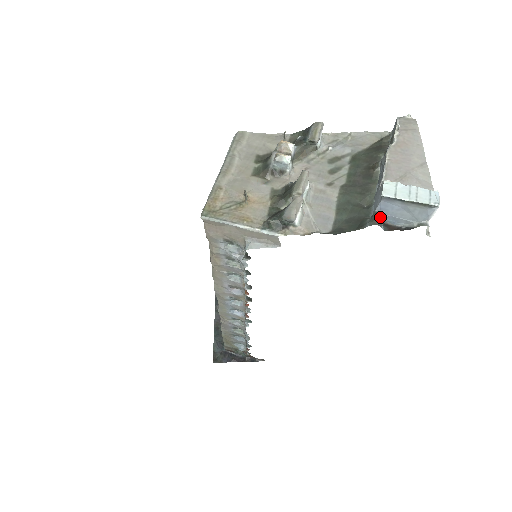
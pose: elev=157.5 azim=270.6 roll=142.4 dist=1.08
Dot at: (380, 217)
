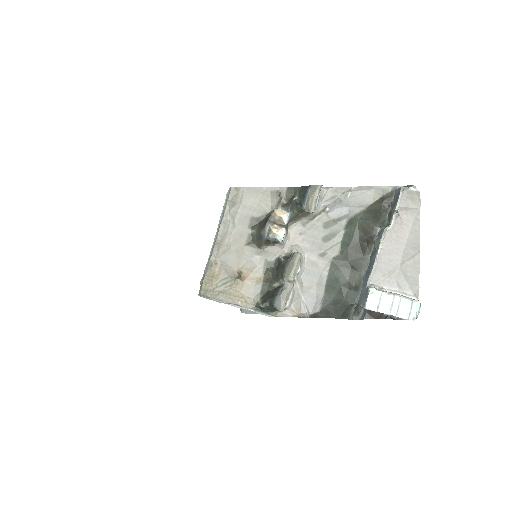
Dot at: (363, 312)
